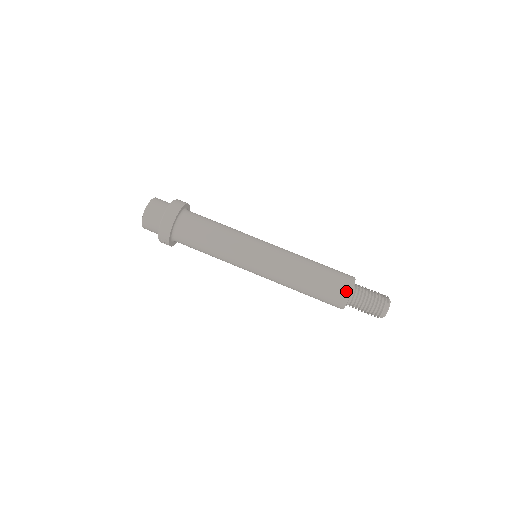
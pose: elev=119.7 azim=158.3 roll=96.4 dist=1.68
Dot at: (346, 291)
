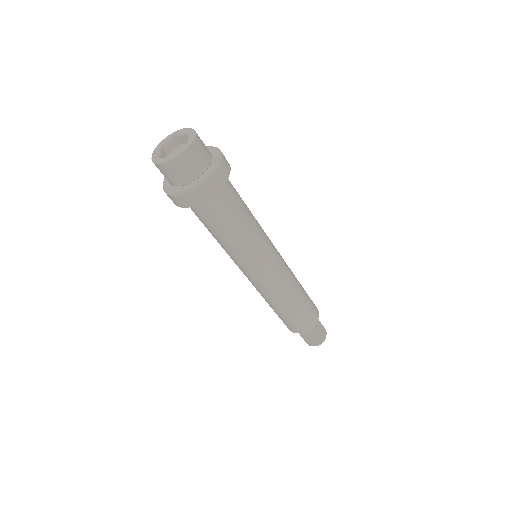
Dot at: (317, 309)
